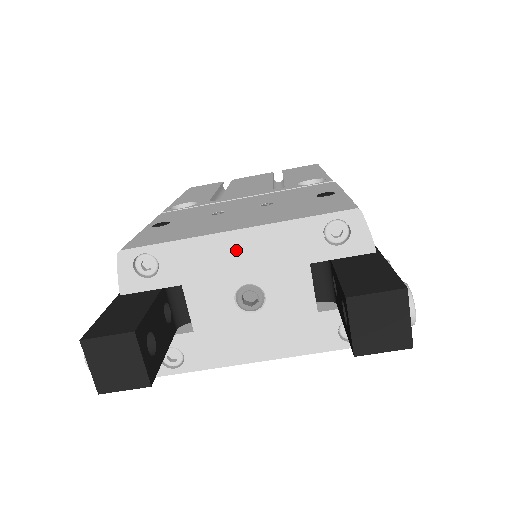
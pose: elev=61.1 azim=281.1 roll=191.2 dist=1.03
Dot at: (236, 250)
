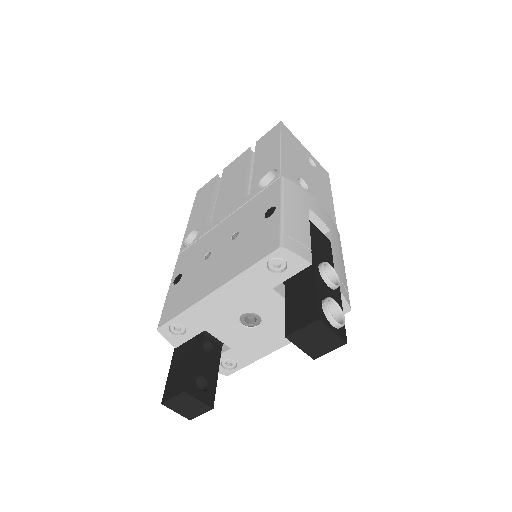
Dot at: (222, 301)
